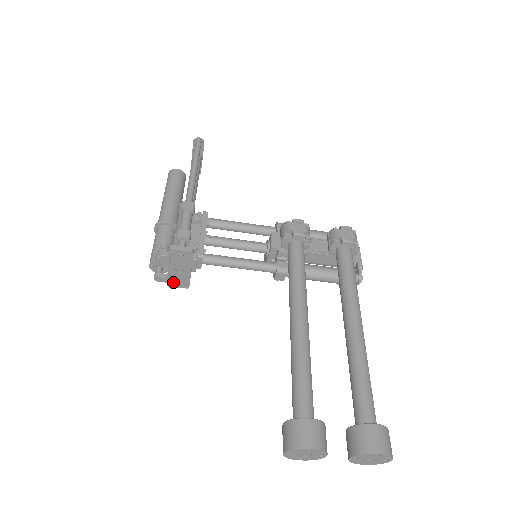
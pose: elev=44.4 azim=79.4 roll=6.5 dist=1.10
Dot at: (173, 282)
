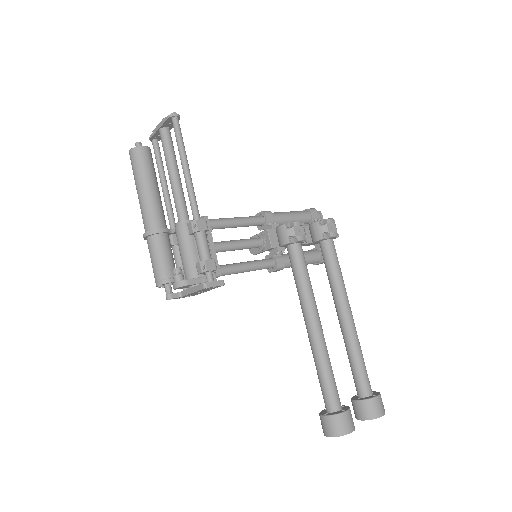
Dot at: occluded
